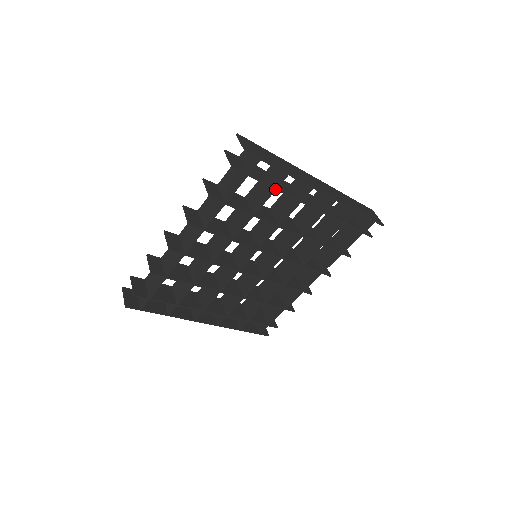
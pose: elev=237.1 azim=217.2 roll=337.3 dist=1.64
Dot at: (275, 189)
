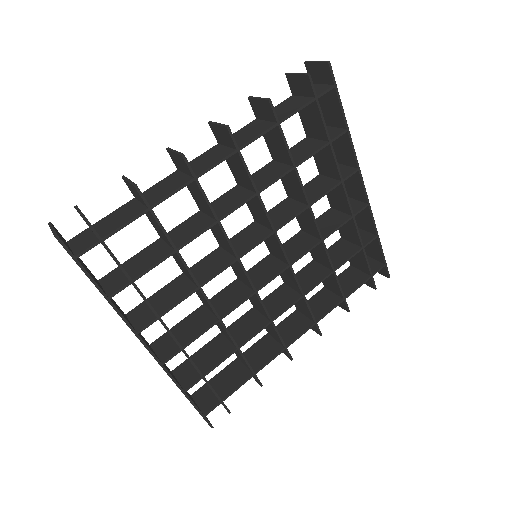
Dot at: (329, 142)
